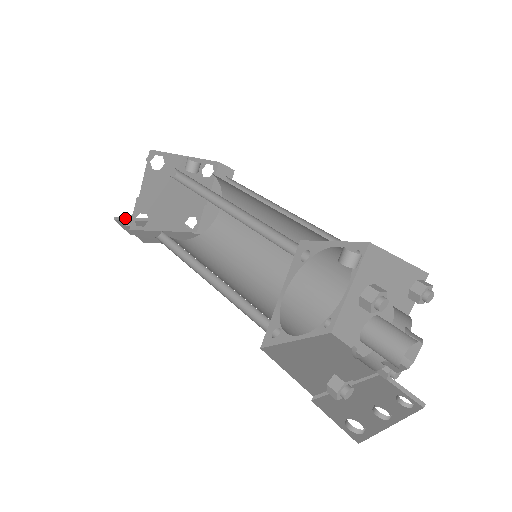
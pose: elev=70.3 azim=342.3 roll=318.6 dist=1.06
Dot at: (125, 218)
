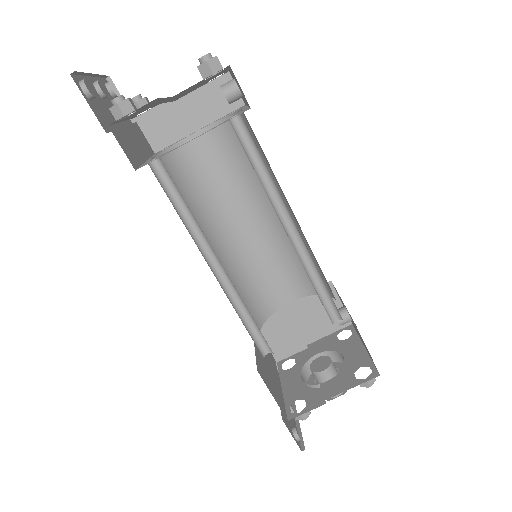
Dot at: (79, 72)
